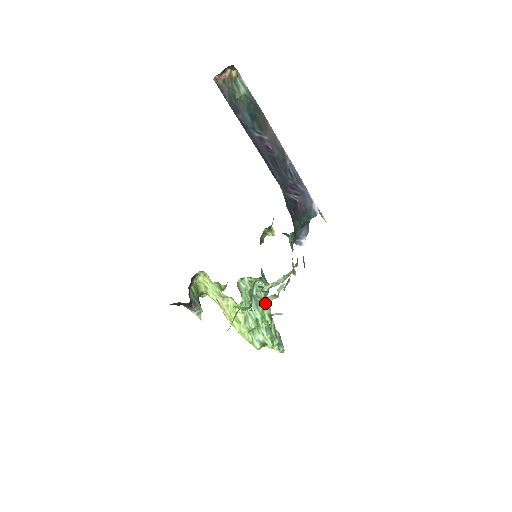
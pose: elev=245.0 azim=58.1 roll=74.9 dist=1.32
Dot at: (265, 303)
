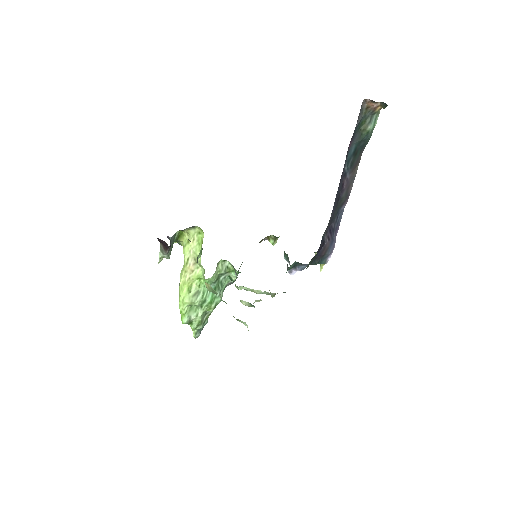
Dot at: (222, 292)
